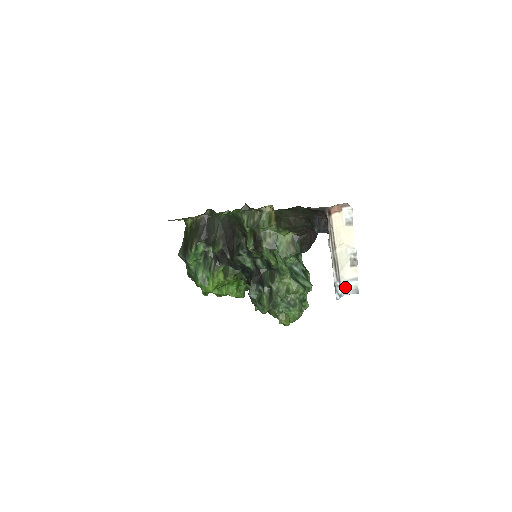
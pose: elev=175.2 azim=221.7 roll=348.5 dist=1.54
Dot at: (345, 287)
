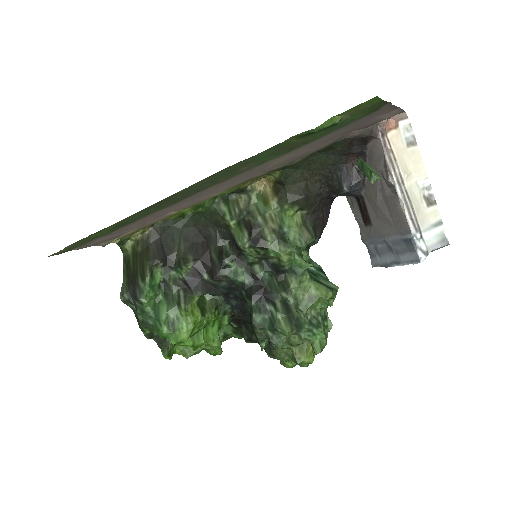
Dot at: (429, 239)
